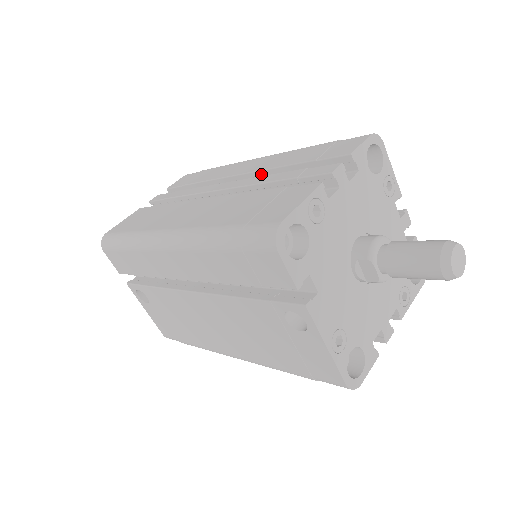
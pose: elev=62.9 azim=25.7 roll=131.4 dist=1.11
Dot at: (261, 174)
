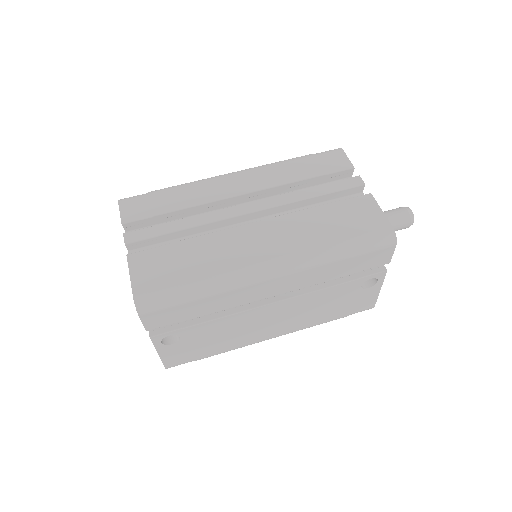
Dot at: (270, 190)
